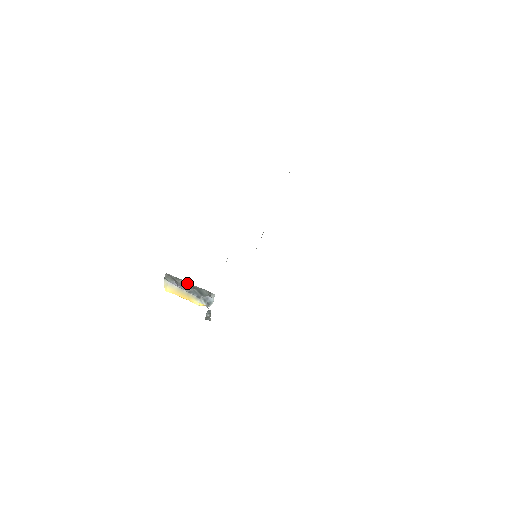
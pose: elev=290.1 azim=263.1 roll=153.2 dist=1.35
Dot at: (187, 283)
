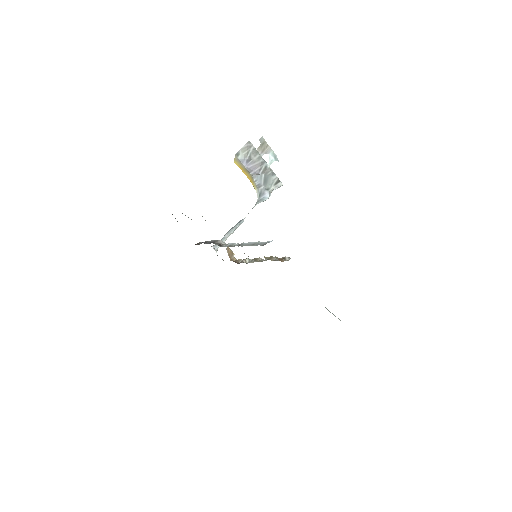
Dot at: (260, 163)
